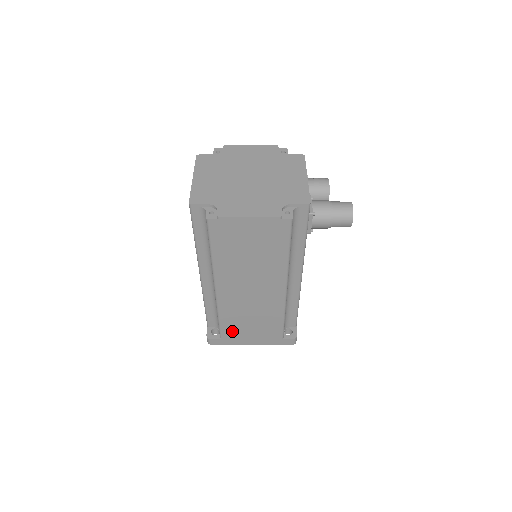
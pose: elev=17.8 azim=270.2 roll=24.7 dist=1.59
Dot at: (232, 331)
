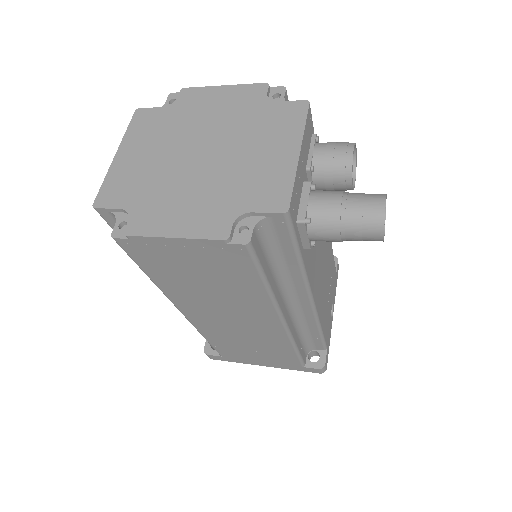
Dot at: (231, 352)
